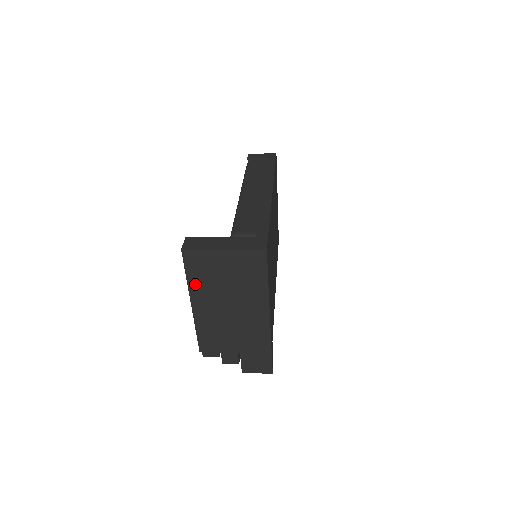
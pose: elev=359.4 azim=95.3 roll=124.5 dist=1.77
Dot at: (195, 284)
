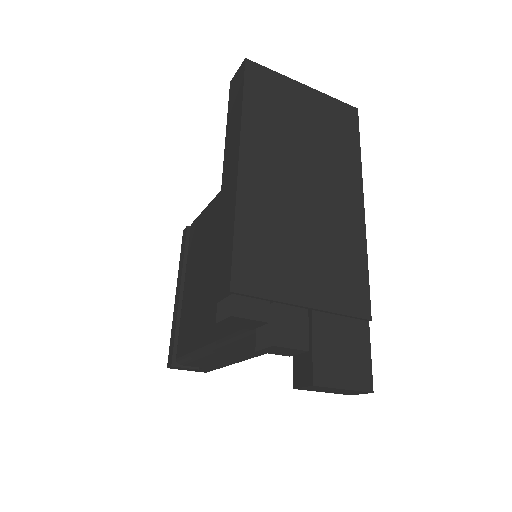
Dot at: (254, 122)
